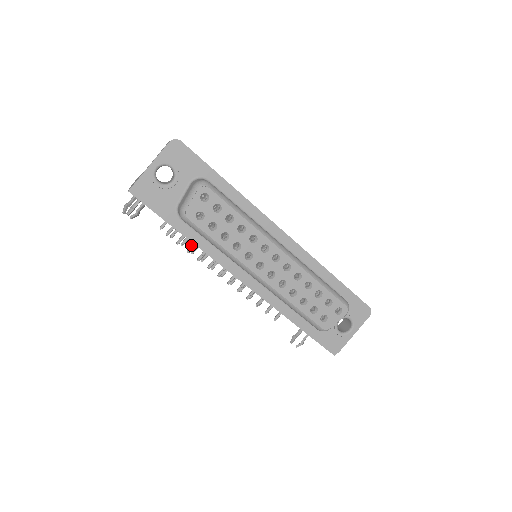
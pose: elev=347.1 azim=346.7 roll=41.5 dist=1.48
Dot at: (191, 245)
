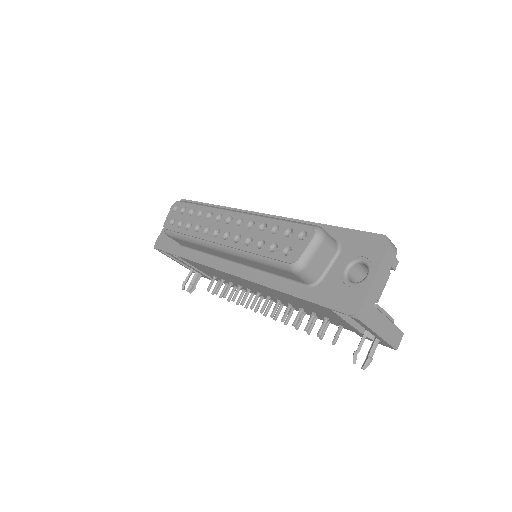
Dot at: (226, 290)
